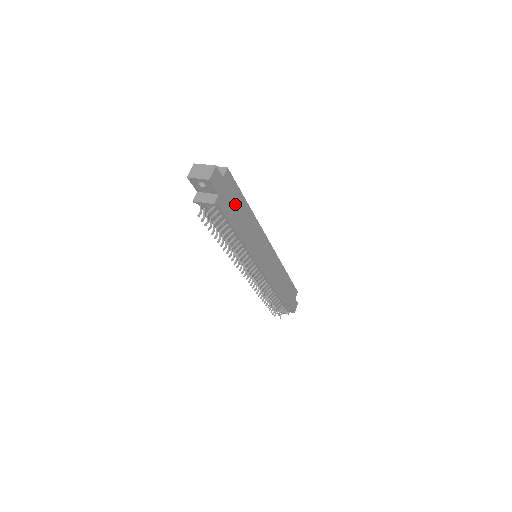
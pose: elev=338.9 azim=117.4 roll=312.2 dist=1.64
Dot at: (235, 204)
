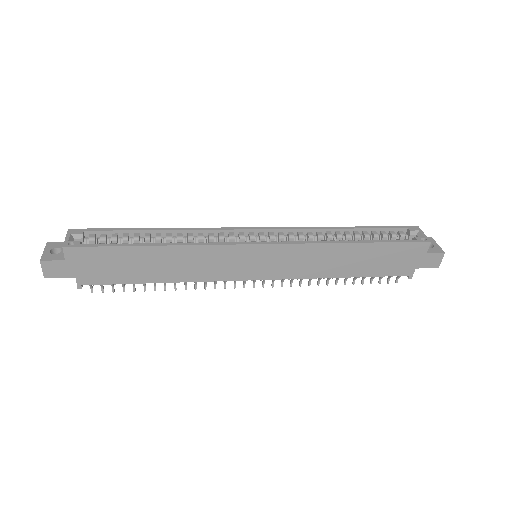
Dot at: (120, 263)
